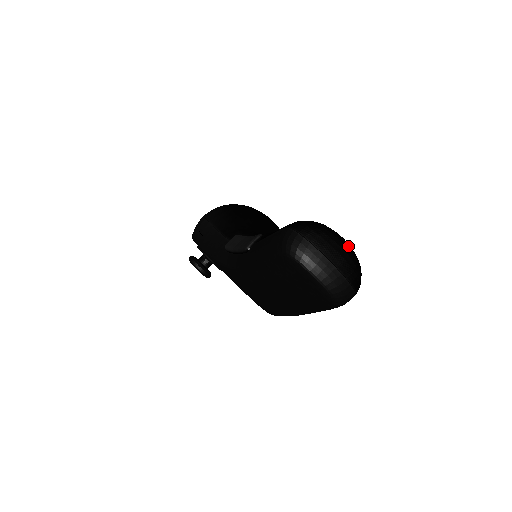
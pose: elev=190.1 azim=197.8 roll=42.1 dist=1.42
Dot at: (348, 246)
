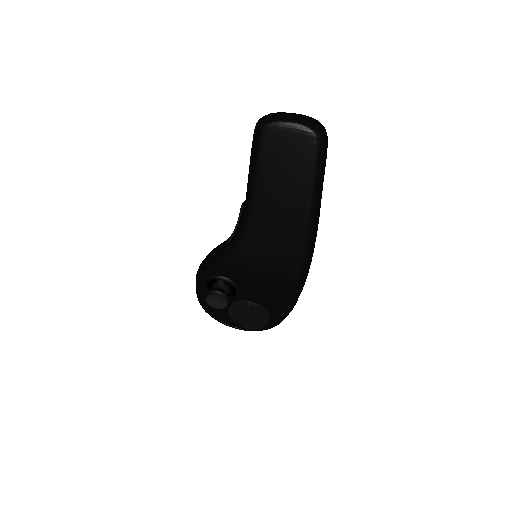
Dot at: occluded
